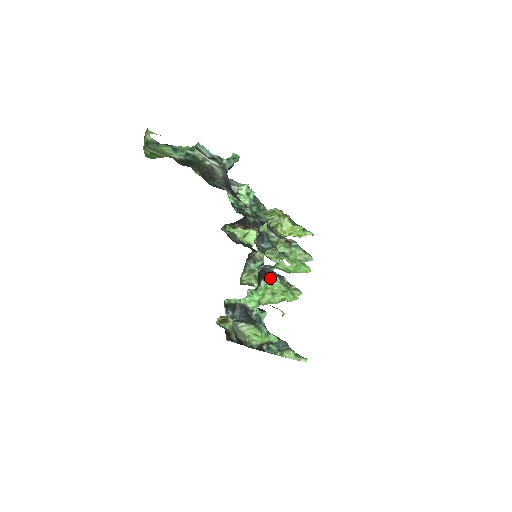
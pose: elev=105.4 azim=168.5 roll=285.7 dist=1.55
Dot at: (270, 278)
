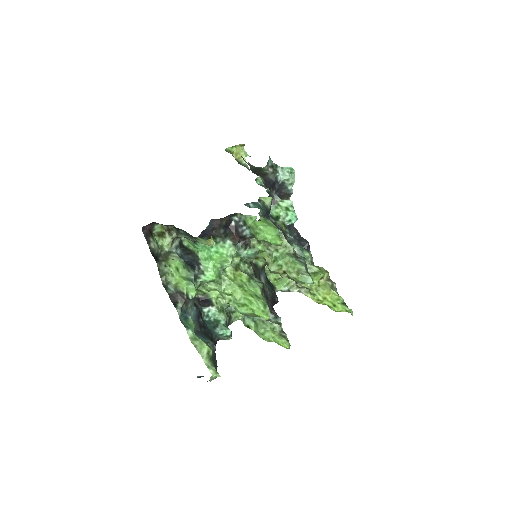
Dot at: (253, 280)
